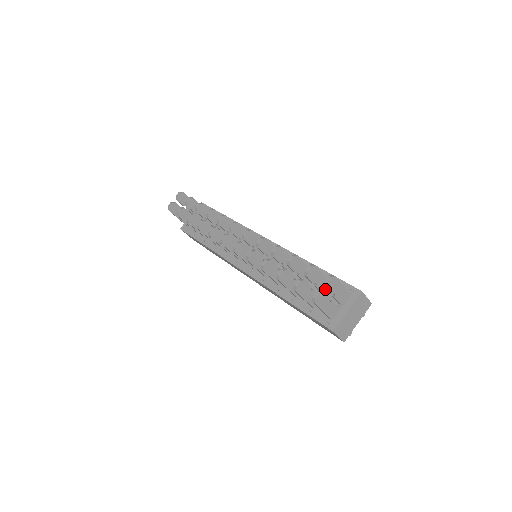
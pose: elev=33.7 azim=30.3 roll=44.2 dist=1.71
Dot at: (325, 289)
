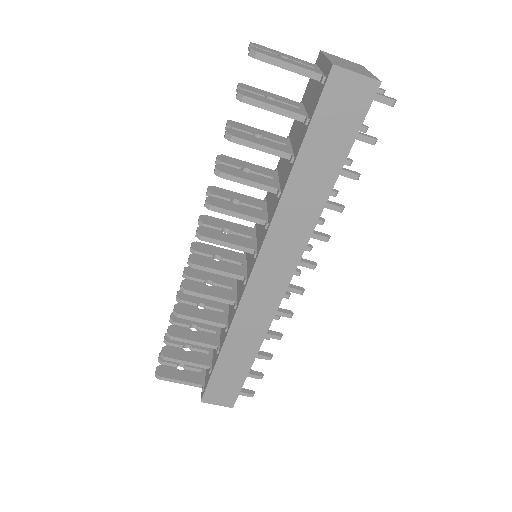
Dot at: (298, 106)
